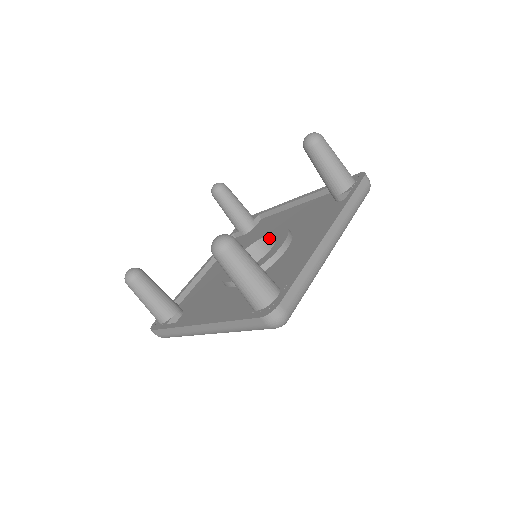
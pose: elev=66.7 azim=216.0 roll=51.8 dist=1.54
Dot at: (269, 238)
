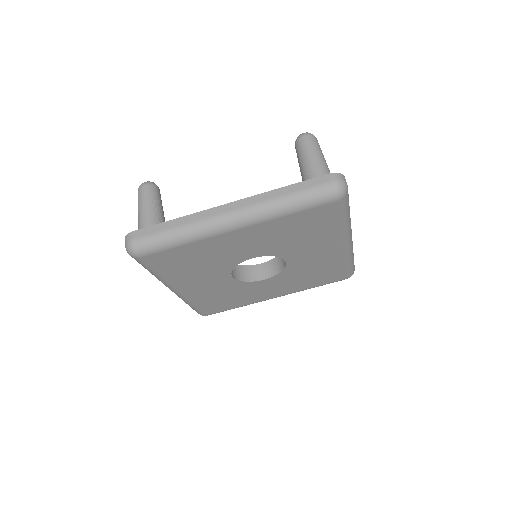
Dot at: (262, 266)
